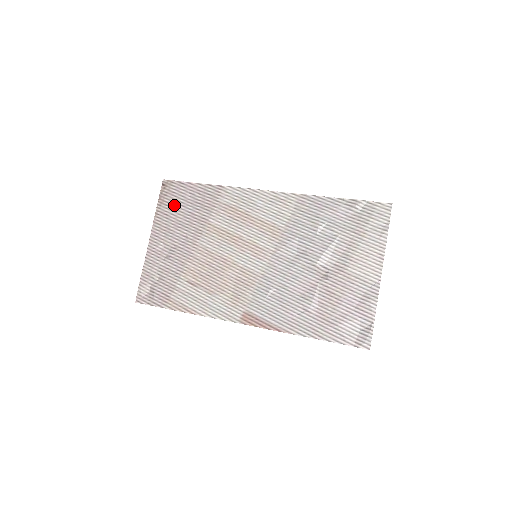
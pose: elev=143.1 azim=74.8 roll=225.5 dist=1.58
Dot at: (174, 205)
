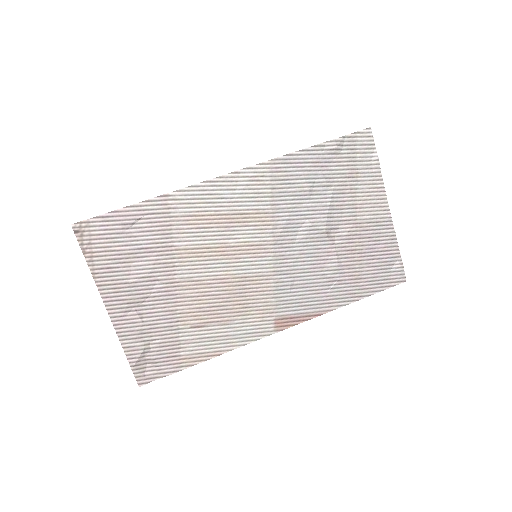
Dot at: (112, 250)
